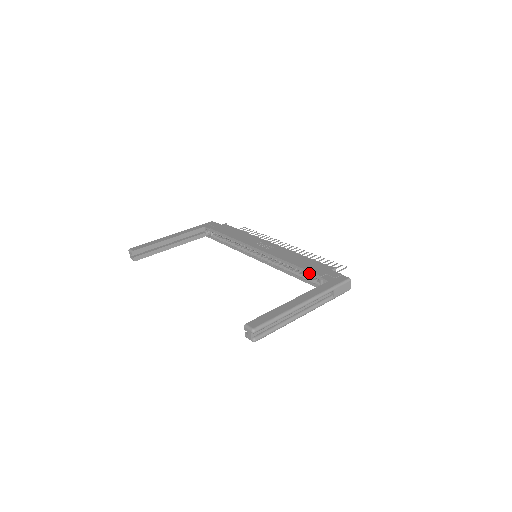
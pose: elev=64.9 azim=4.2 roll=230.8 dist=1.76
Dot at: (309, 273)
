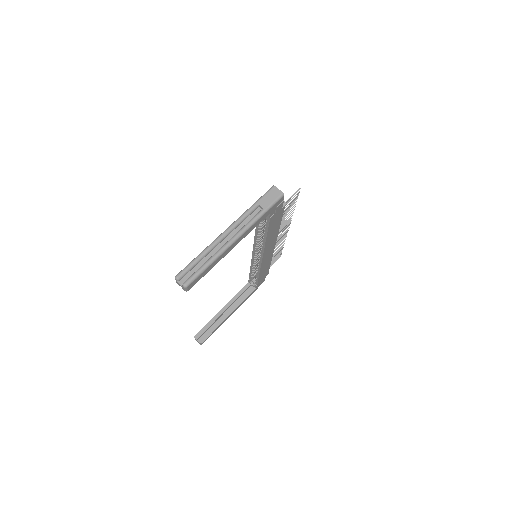
Dot at: occluded
